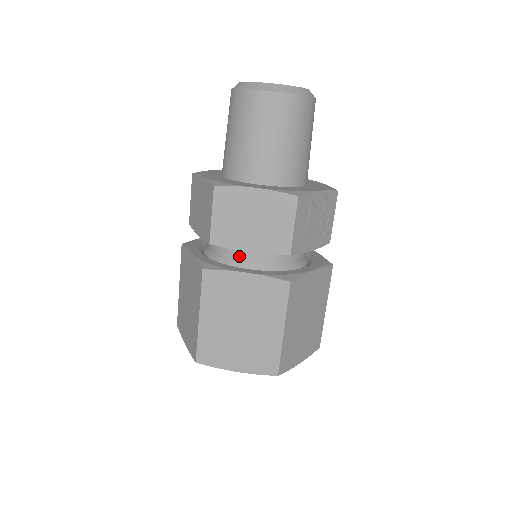
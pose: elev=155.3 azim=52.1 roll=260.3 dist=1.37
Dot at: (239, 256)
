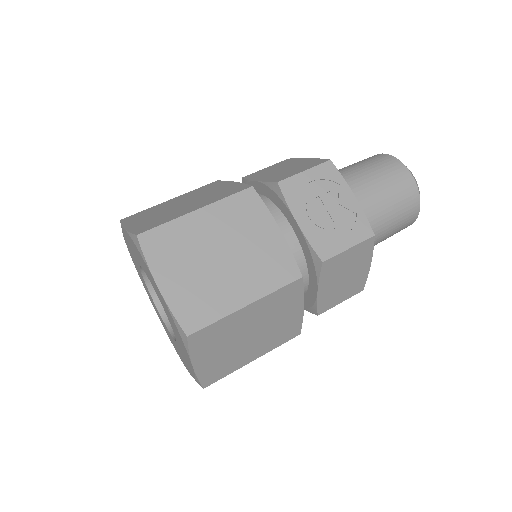
Dot at: occluded
